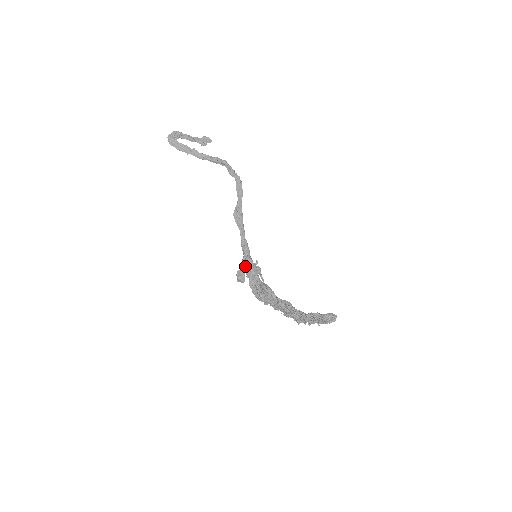
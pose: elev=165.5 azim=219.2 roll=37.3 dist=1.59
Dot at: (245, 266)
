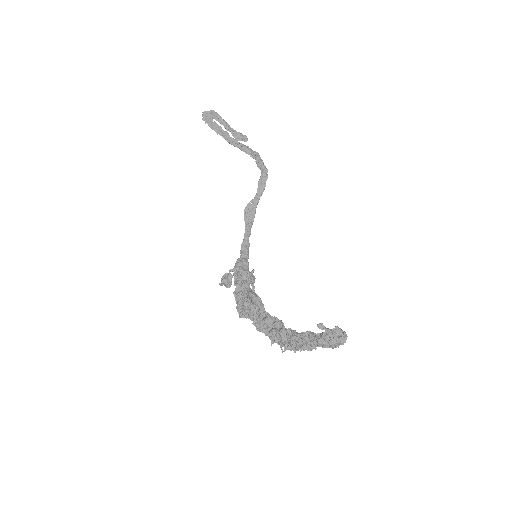
Dot at: (237, 267)
